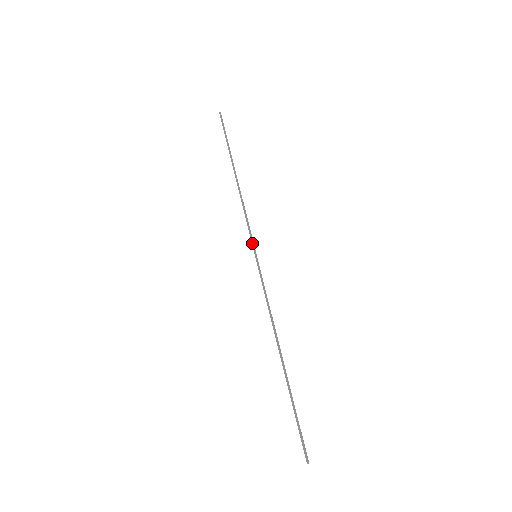
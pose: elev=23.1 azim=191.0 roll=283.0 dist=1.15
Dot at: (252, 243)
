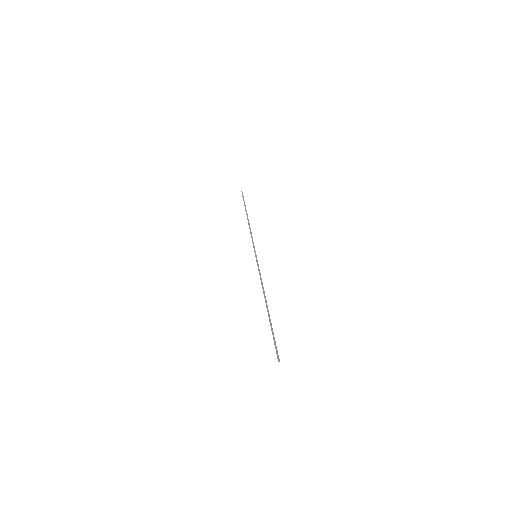
Dot at: (254, 250)
